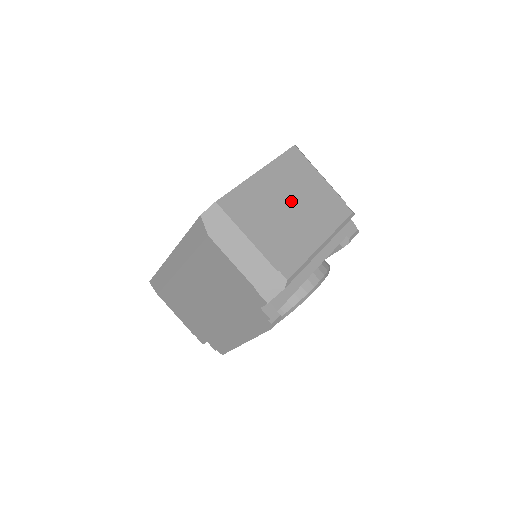
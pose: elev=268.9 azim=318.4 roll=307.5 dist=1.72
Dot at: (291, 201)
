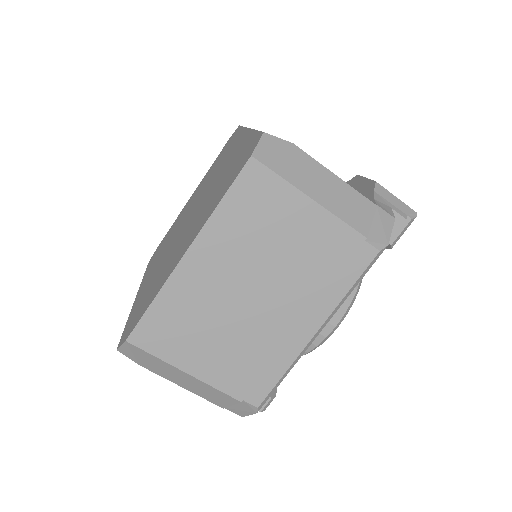
Dot at: (253, 283)
